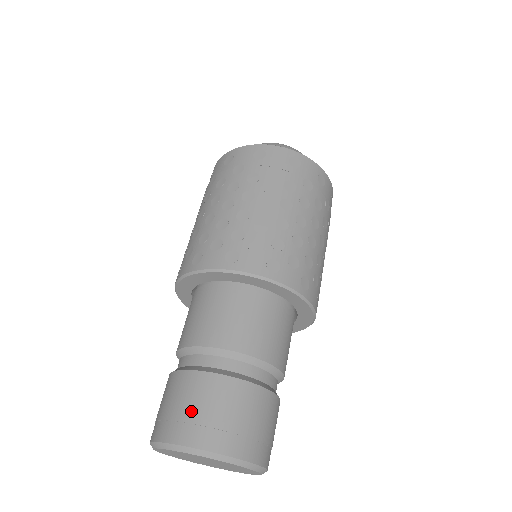
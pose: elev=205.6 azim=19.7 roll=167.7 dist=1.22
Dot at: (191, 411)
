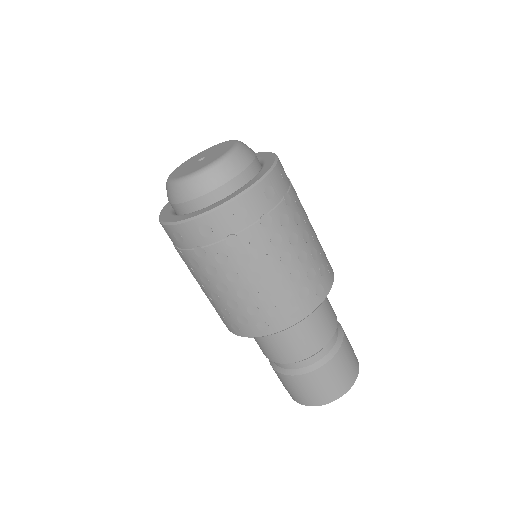
Dot at: (327, 388)
